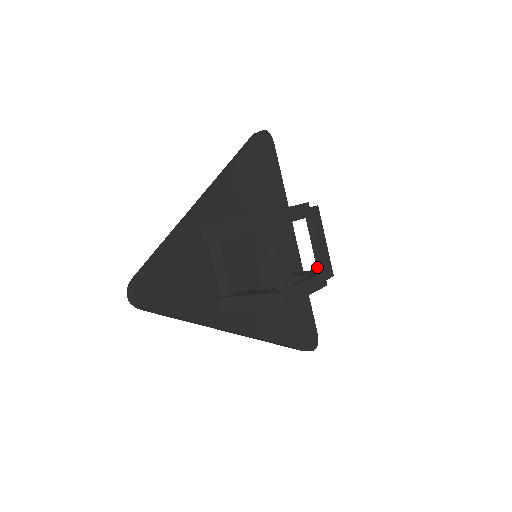
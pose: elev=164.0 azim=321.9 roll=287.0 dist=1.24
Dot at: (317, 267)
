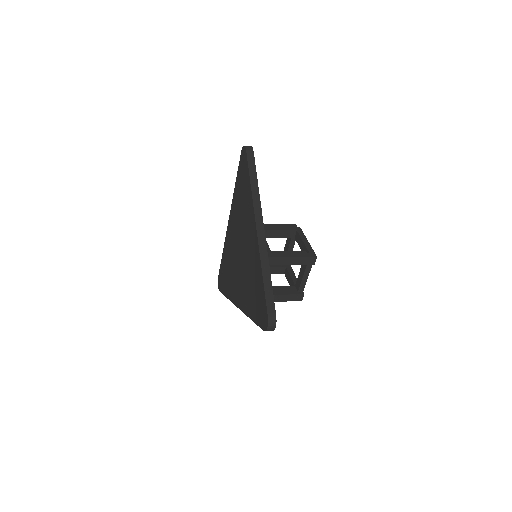
Dot at: occluded
